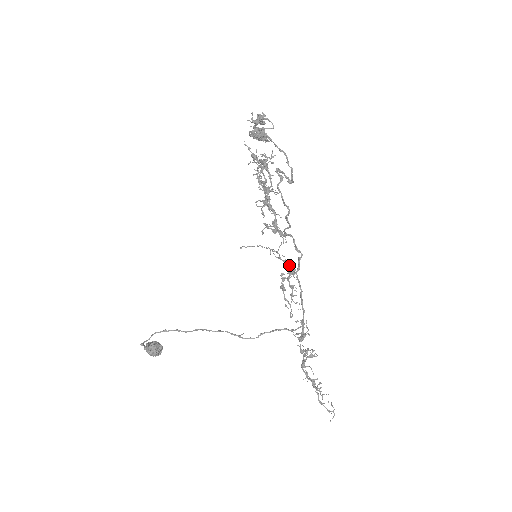
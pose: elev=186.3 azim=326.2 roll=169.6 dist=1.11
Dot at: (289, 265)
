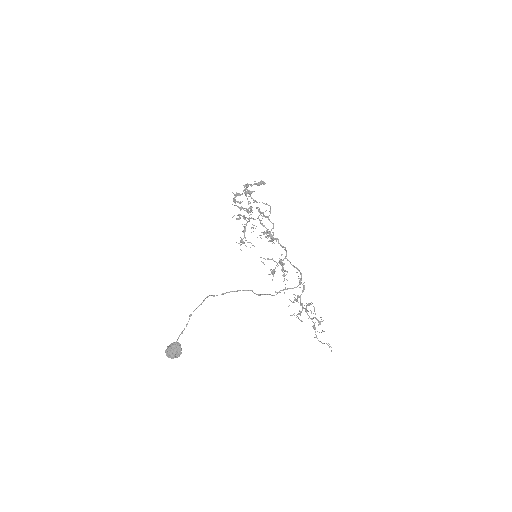
Dot at: (270, 269)
